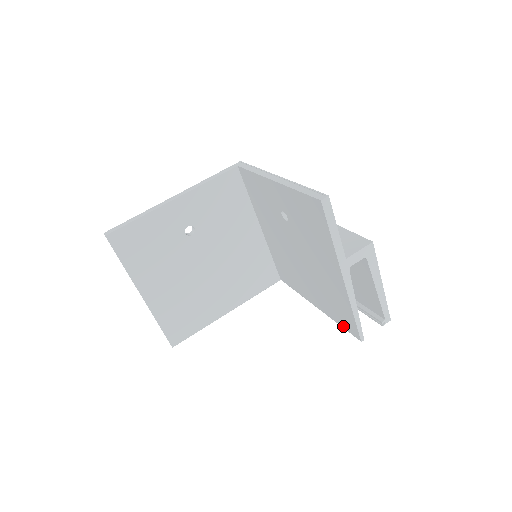
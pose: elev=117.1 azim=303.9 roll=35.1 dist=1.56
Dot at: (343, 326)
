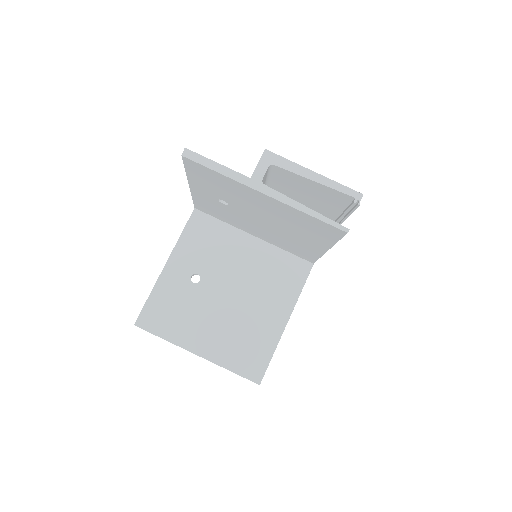
Dot at: (336, 238)
